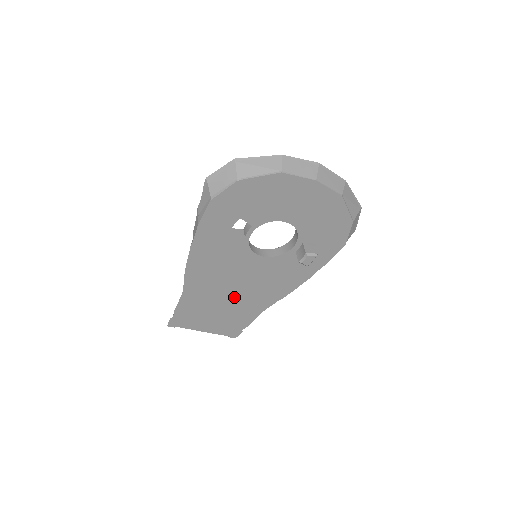
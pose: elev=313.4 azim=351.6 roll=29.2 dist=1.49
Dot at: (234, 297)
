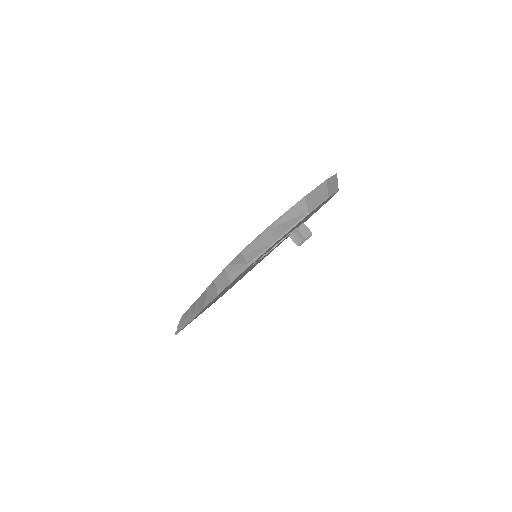
Dot at: occluded
